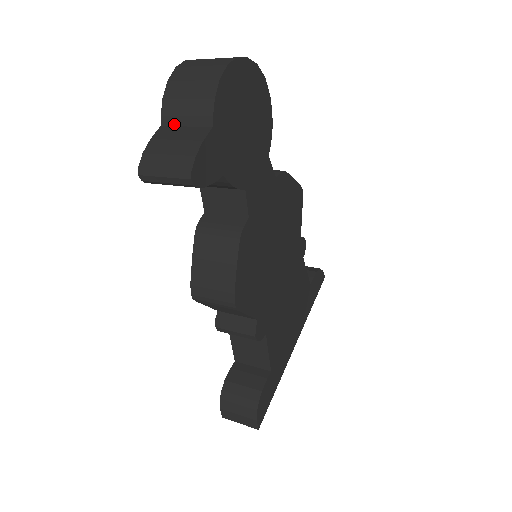
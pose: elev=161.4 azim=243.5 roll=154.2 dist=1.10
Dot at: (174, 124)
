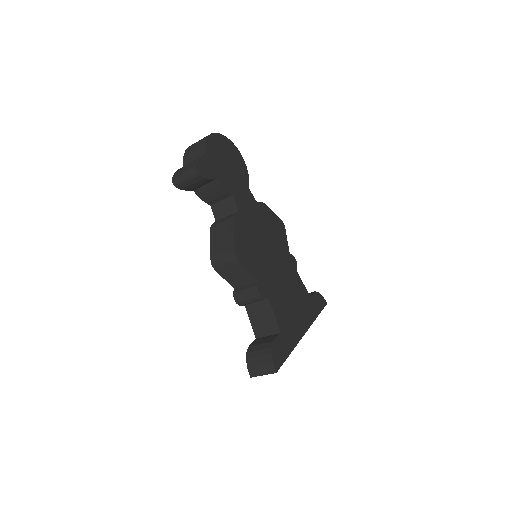
Dot at: (189, 162)
